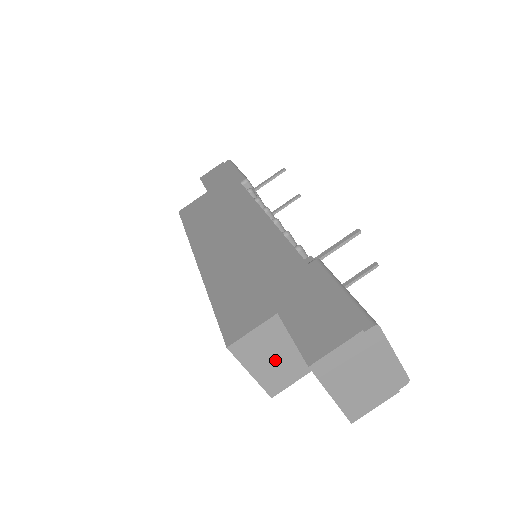
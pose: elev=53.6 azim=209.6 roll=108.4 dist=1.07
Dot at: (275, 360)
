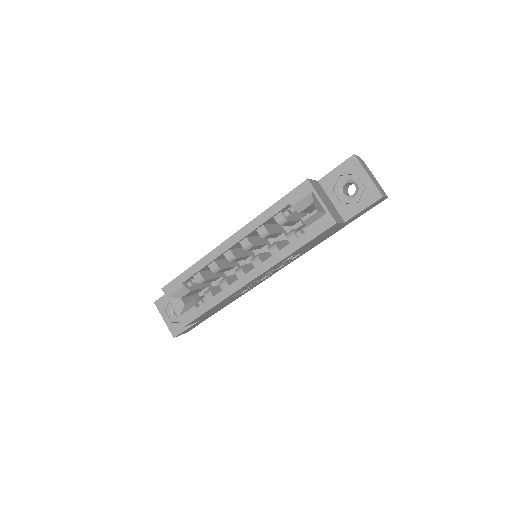
Dot at: (327, 203)
